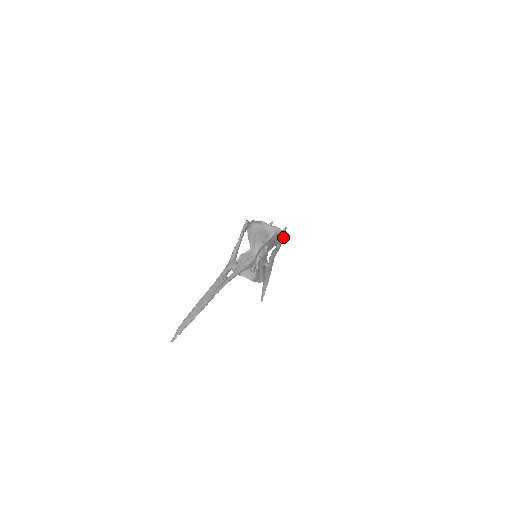
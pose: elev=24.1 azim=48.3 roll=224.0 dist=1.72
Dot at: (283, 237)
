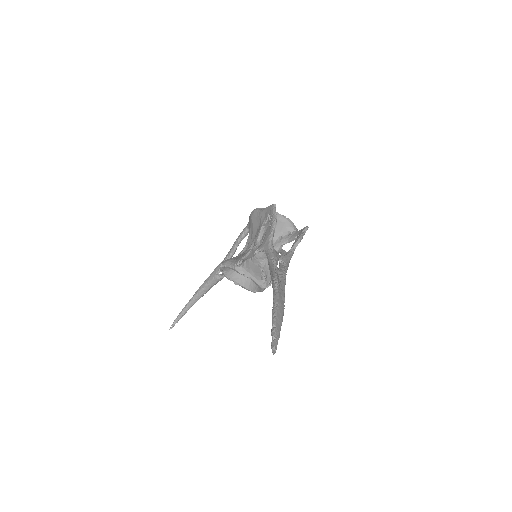
Dot at: occluded
